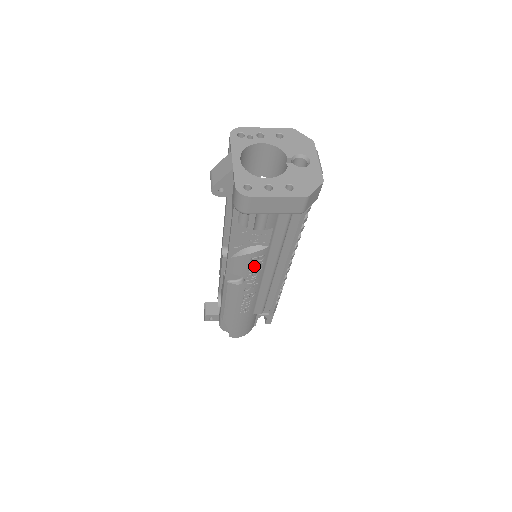
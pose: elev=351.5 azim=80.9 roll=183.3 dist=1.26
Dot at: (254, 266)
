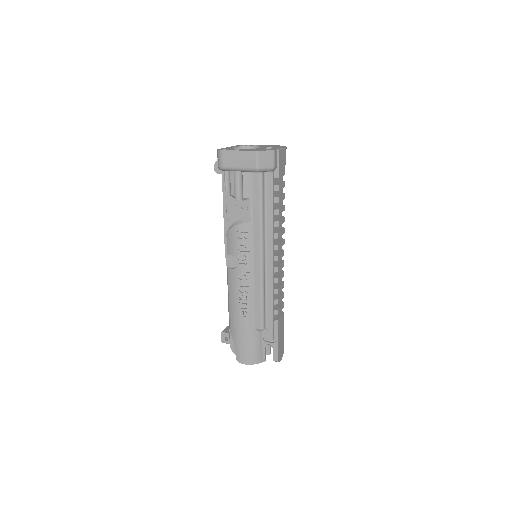
Dot at: (242, 244)
